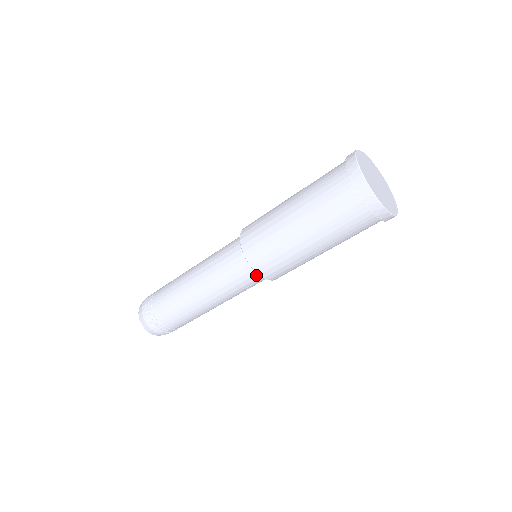
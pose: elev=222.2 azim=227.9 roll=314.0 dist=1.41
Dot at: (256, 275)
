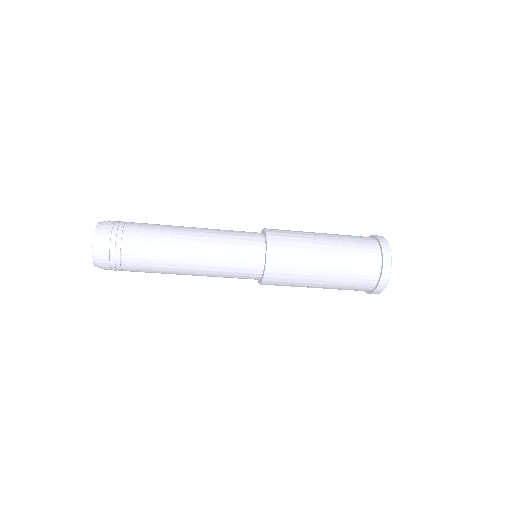
Dot at: (257, 274)
